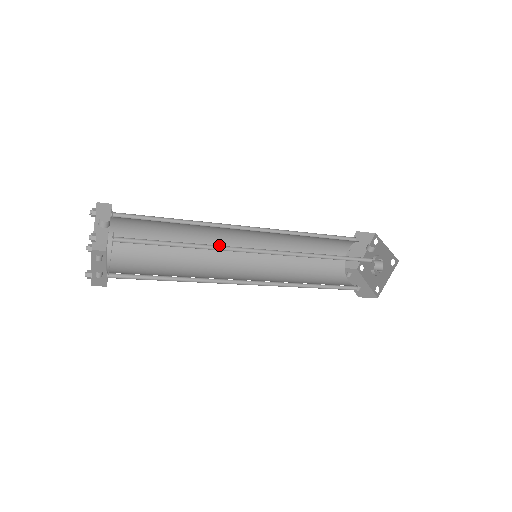
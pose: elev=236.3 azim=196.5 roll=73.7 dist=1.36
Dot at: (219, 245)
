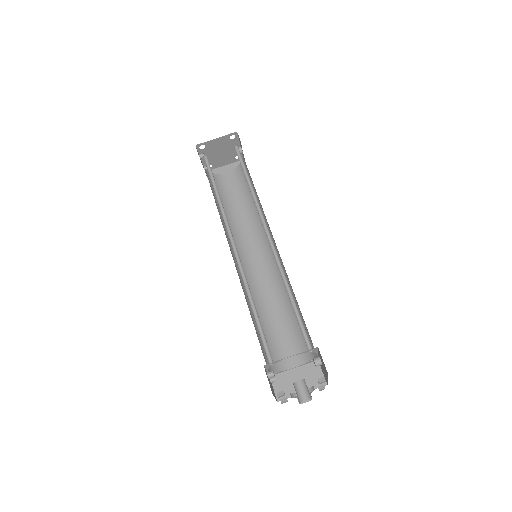
Dot at: (245, 244)
